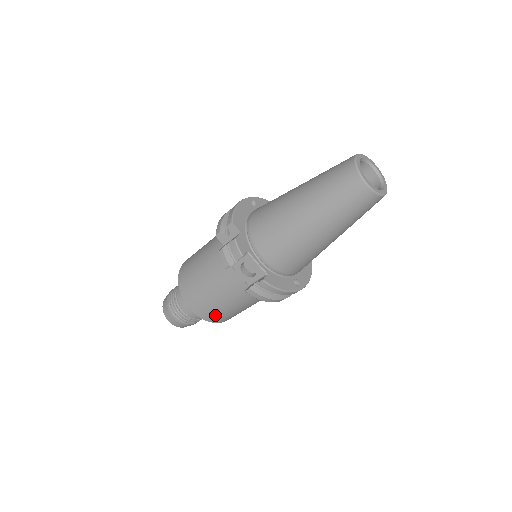
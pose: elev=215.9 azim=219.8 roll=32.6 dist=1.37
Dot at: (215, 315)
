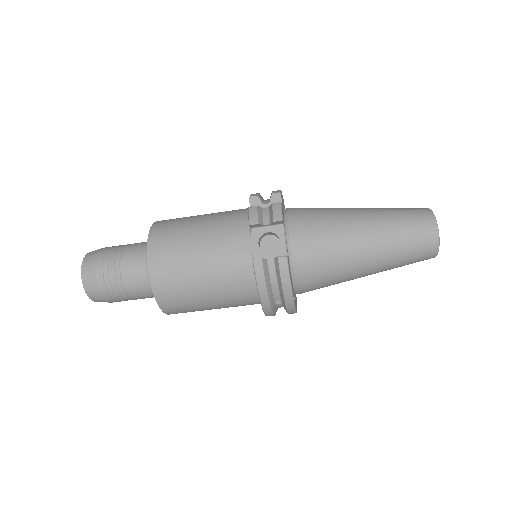
Dot at: (171, 284)
